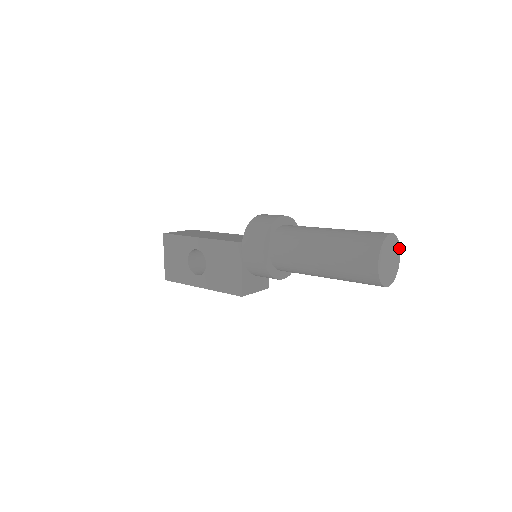
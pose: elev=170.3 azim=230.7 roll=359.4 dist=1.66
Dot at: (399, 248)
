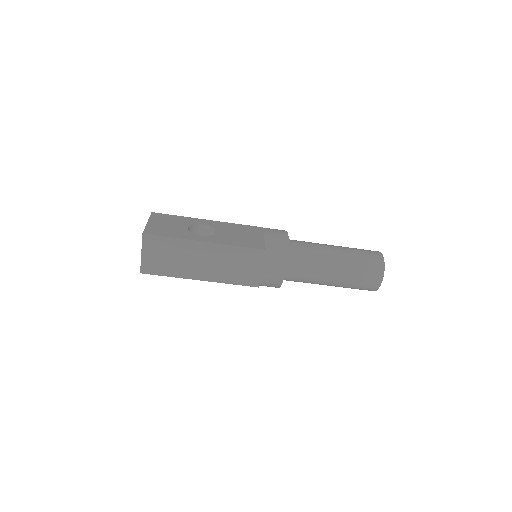
Dot at: occluded
